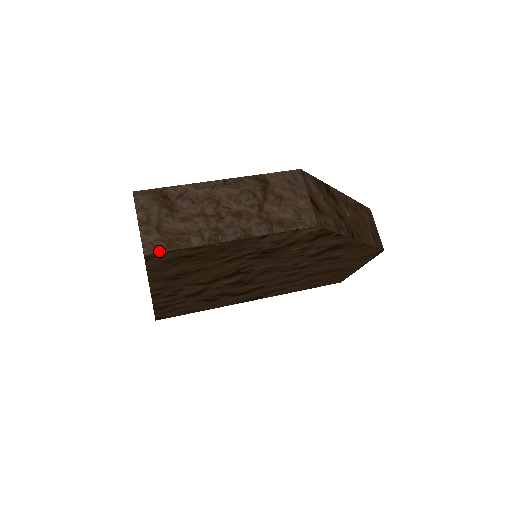
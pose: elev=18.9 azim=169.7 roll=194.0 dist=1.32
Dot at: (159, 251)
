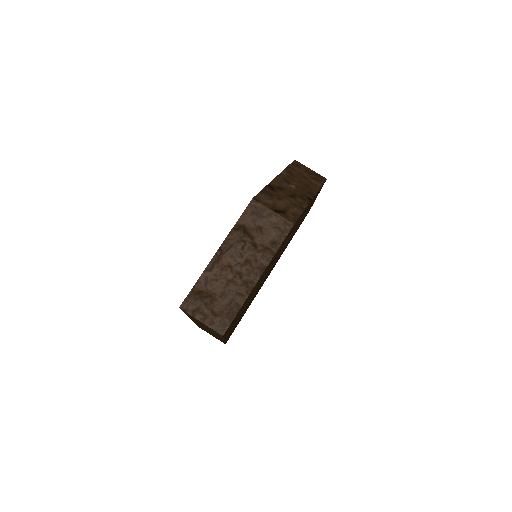
Dot at: (228, 326)
